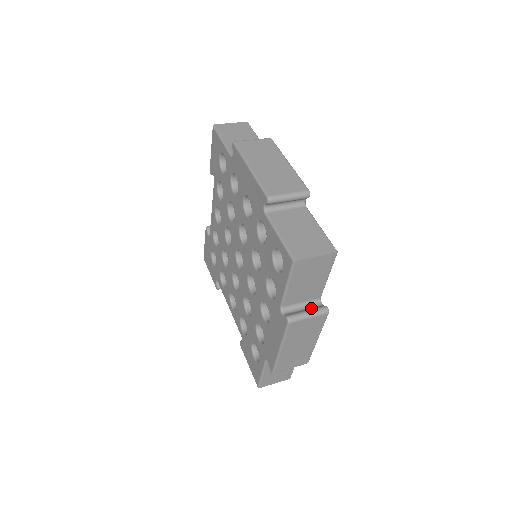
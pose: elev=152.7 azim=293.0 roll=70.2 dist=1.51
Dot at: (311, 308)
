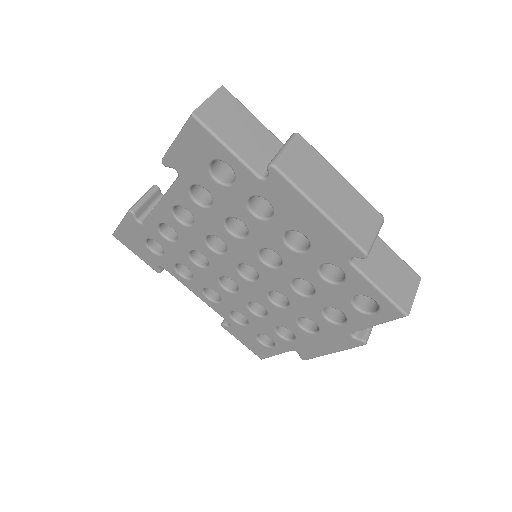
Dot at: occluded
